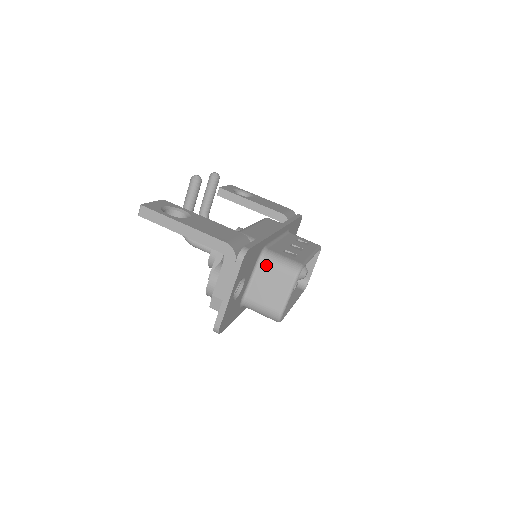
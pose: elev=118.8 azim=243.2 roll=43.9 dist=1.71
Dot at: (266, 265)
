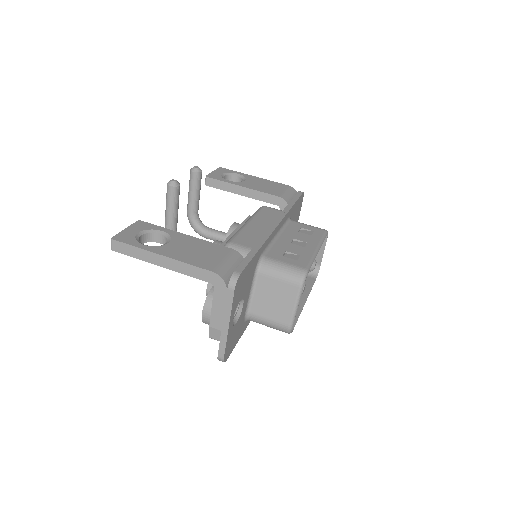
Dot at: (265, 277)
